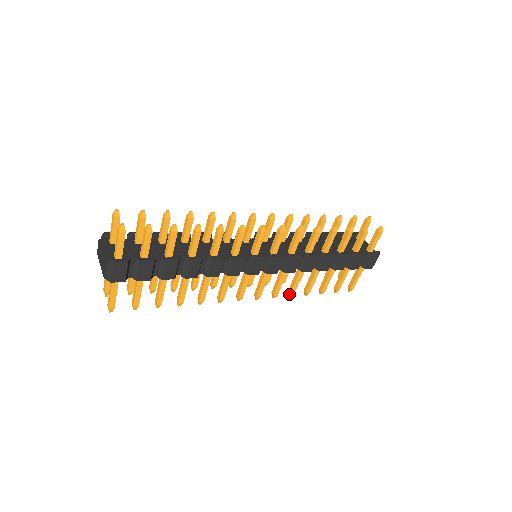
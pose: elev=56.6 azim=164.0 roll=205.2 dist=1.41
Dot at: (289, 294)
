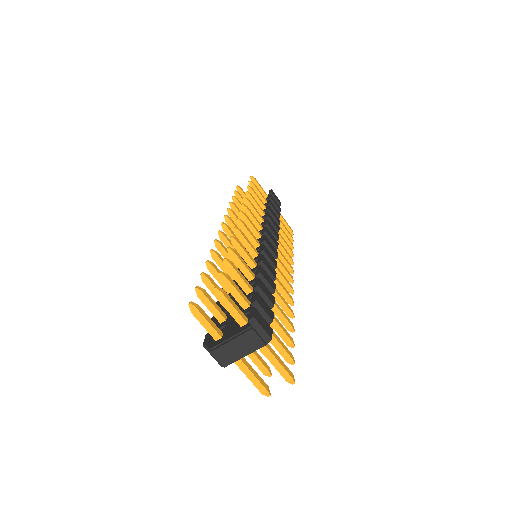
Dot at: (292, 263)
